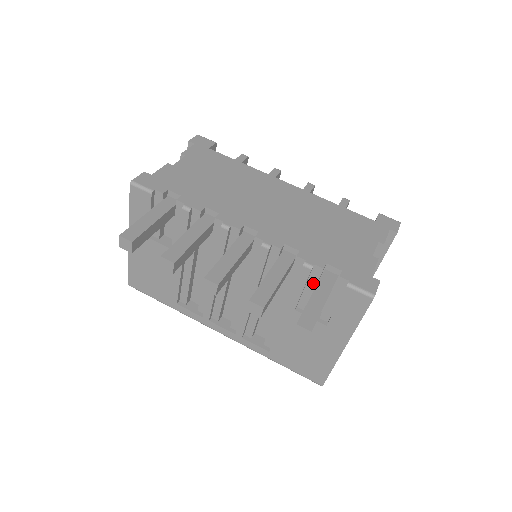
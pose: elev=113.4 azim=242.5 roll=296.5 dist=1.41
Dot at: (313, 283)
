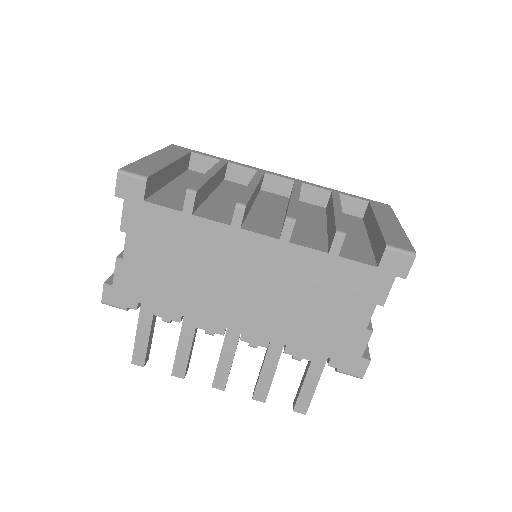
Dot at: occluded
